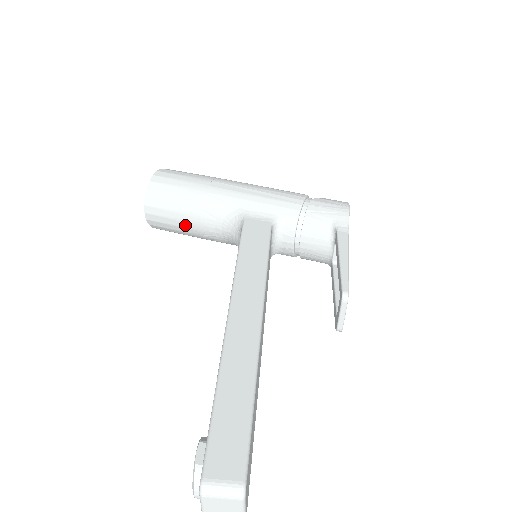
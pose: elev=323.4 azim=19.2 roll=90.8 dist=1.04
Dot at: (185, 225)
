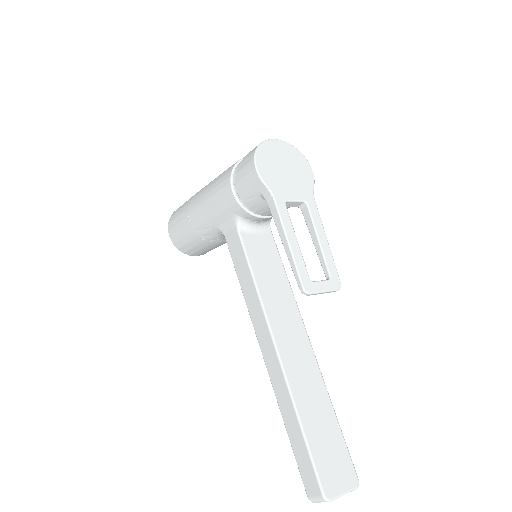
Dot at: (216, 247)
